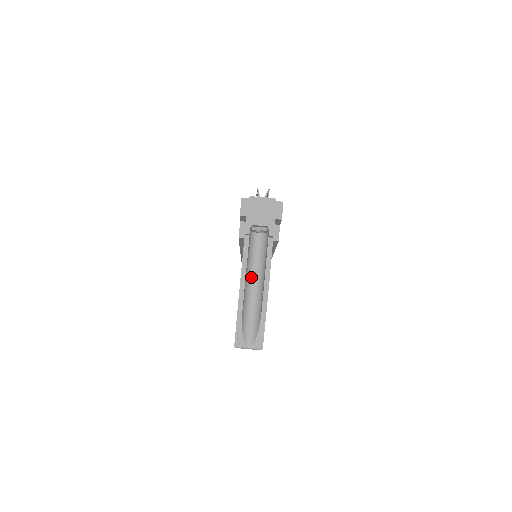
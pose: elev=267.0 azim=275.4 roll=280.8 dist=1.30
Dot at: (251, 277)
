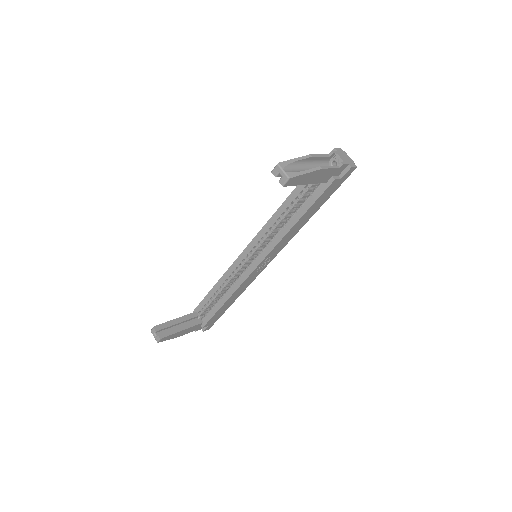
Dot at: (312, 167)
